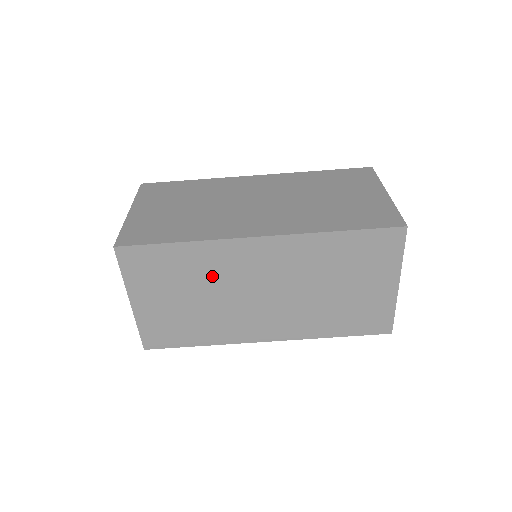
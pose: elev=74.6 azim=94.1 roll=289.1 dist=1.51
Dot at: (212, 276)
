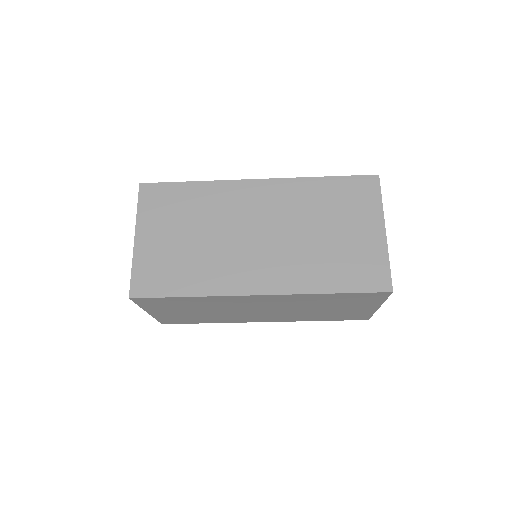
Dot at: (217, 306)
